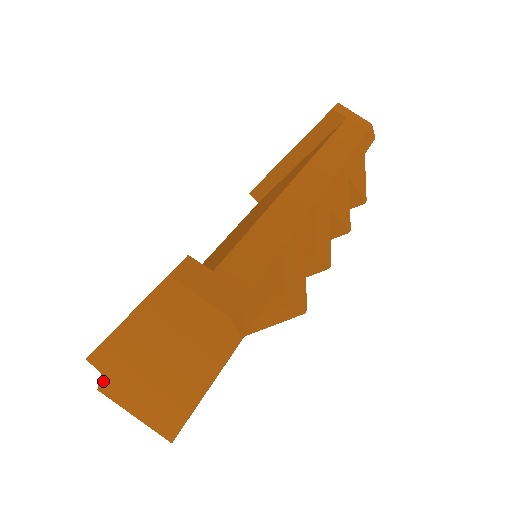
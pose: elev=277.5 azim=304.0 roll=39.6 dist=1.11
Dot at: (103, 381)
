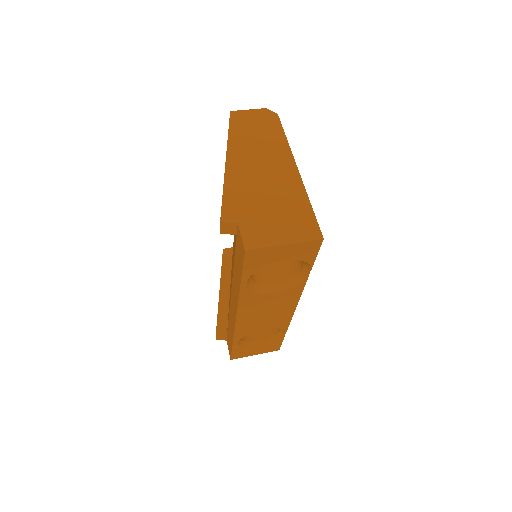
Dot at: (243, 231)
